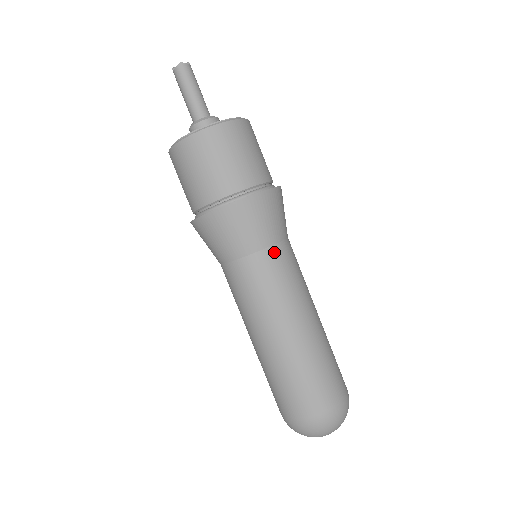
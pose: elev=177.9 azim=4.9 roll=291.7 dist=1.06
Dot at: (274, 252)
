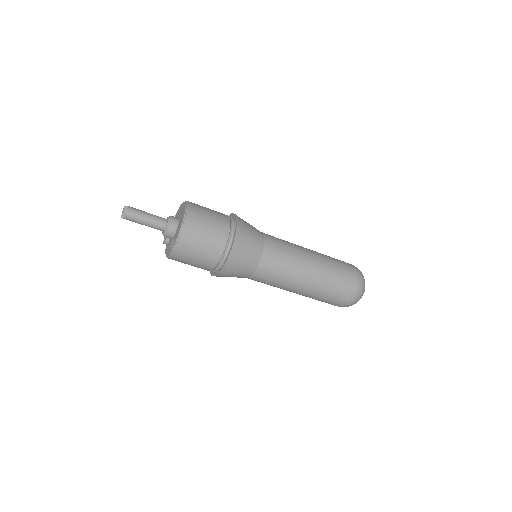
Dot at: (268, 241)
